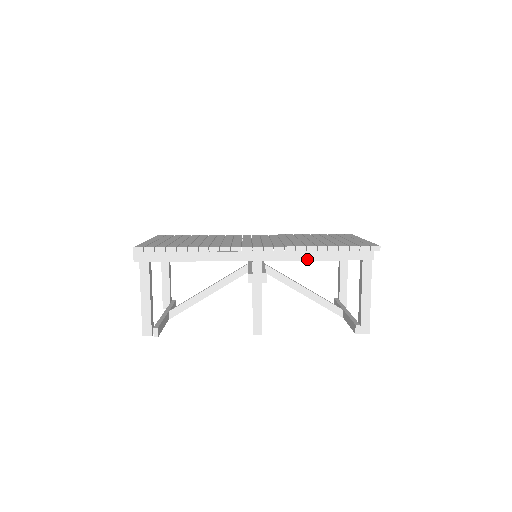
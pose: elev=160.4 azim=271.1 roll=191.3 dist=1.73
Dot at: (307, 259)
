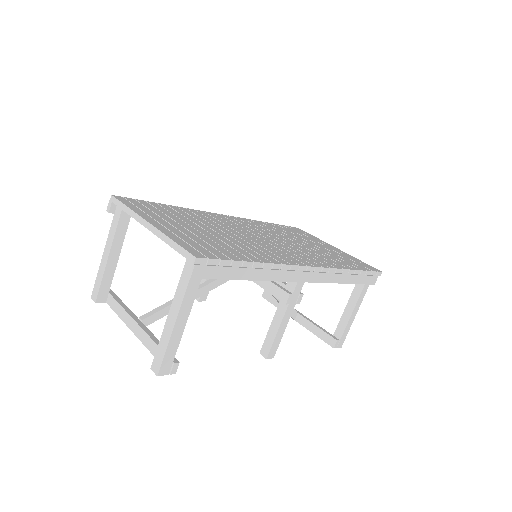
Dot at: (339, 282)
